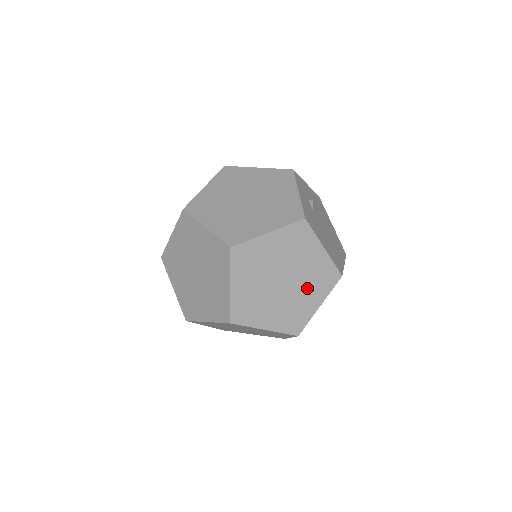
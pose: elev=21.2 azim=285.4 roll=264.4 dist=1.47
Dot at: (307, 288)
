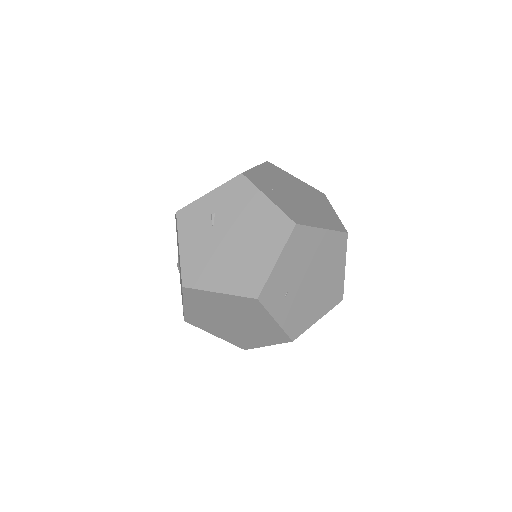
Dot at: occluded
